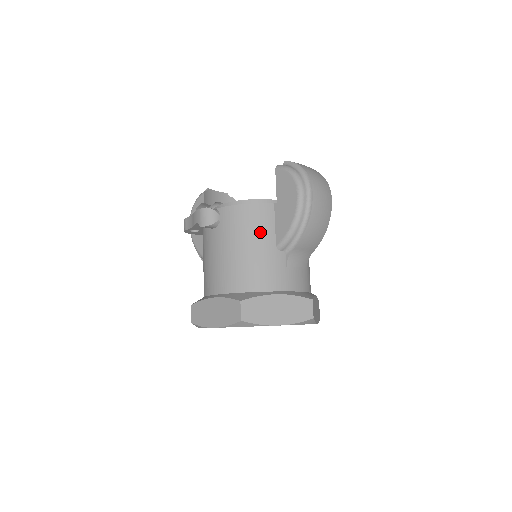
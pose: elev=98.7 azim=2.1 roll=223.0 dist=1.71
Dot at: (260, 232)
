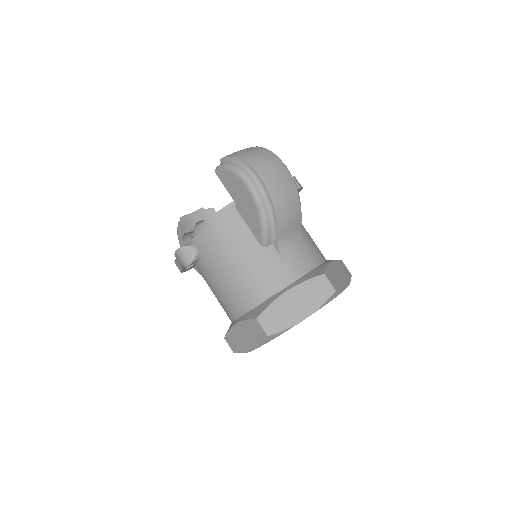
Dot at: (238, 242)
